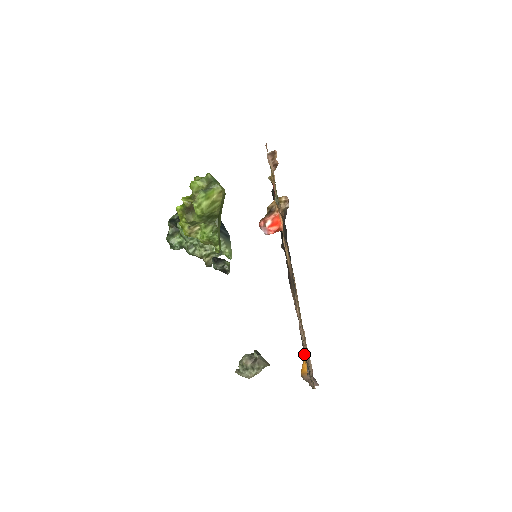
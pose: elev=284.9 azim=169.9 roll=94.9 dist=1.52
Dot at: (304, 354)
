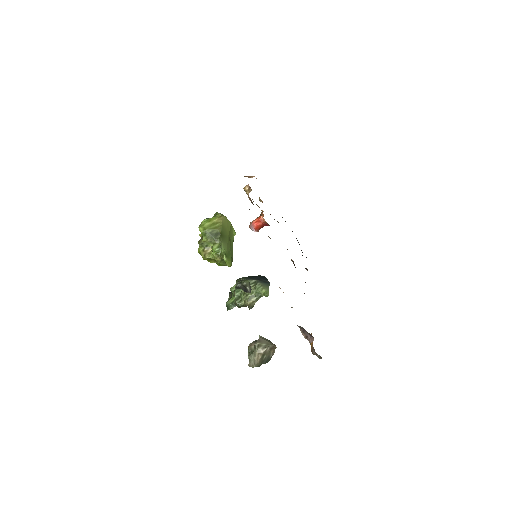
Dot at: occluded
